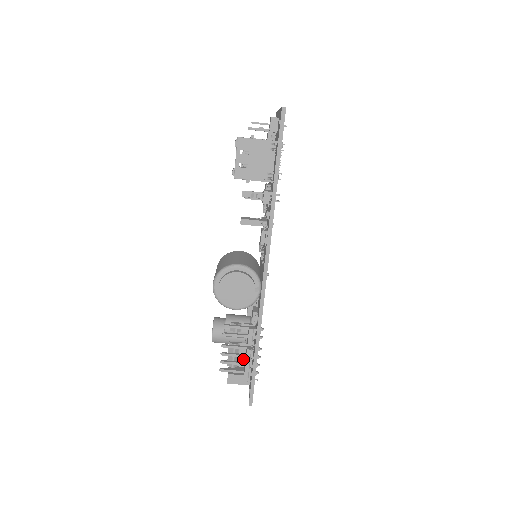
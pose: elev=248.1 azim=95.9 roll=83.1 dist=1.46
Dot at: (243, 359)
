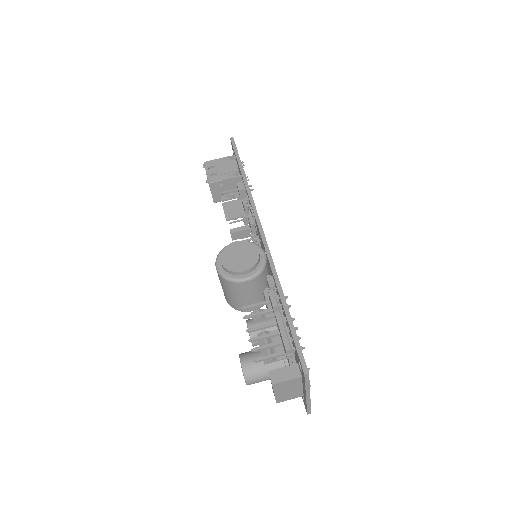
Dot at: (281, 349)
